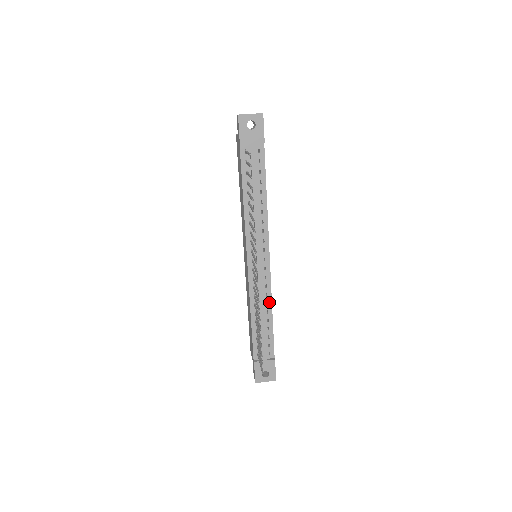
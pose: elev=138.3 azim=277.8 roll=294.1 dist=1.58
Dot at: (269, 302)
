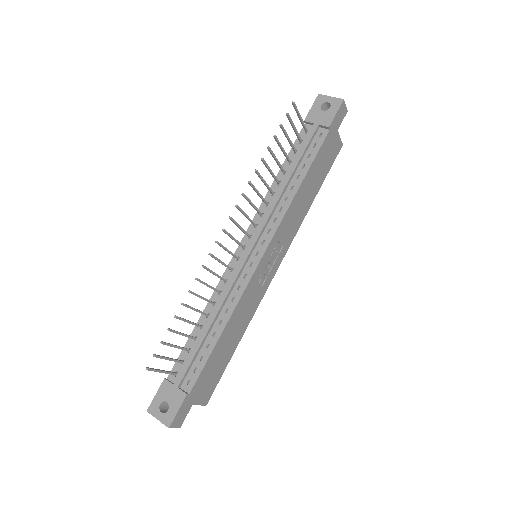
Dot at: (230, 310)
